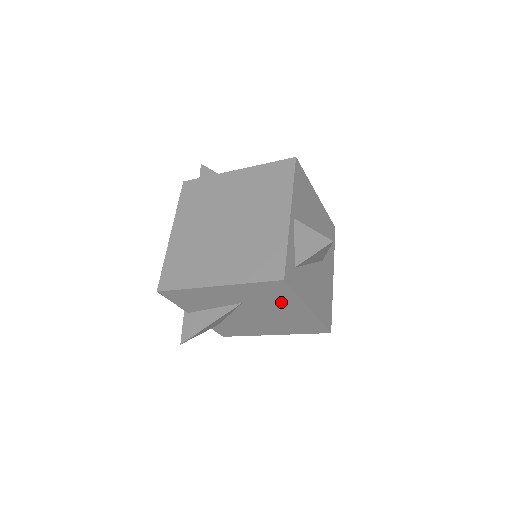
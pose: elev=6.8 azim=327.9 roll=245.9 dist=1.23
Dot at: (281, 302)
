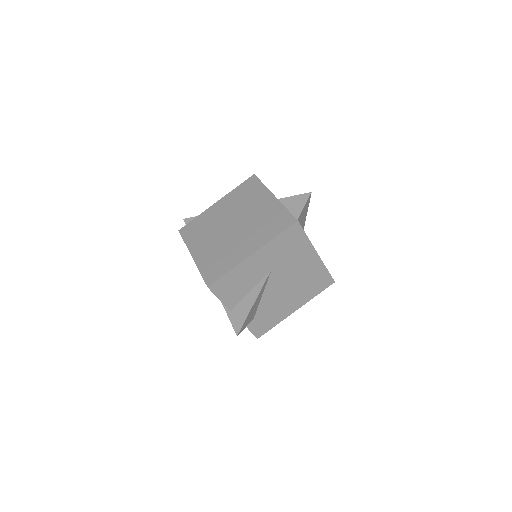
Dot at: (298, 254)
